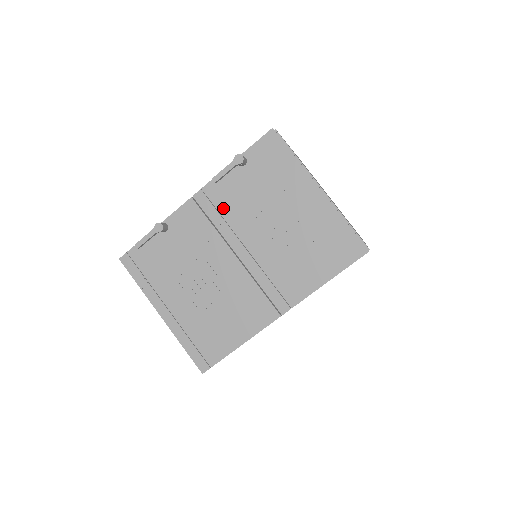
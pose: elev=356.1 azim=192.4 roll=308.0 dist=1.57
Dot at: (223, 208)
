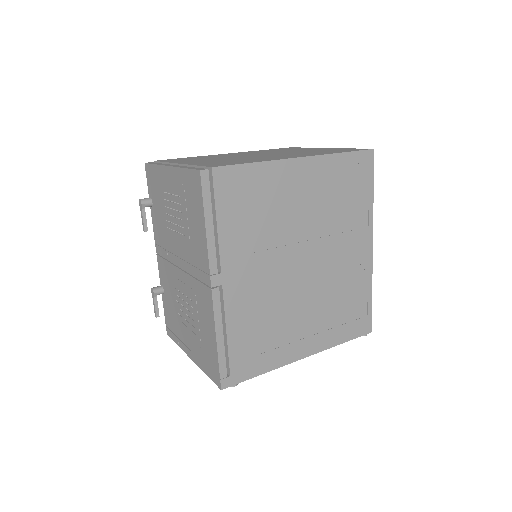
Dot at: (163, 243)
